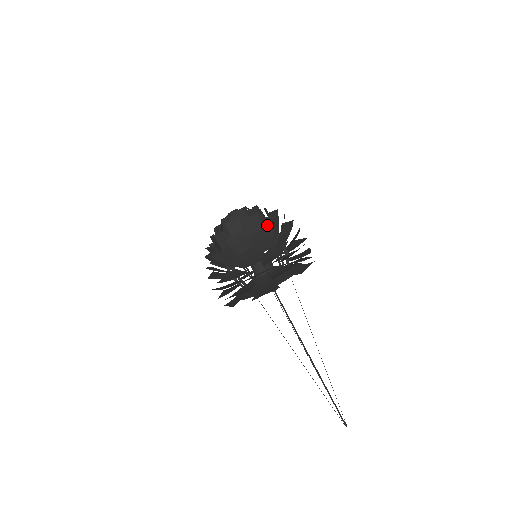
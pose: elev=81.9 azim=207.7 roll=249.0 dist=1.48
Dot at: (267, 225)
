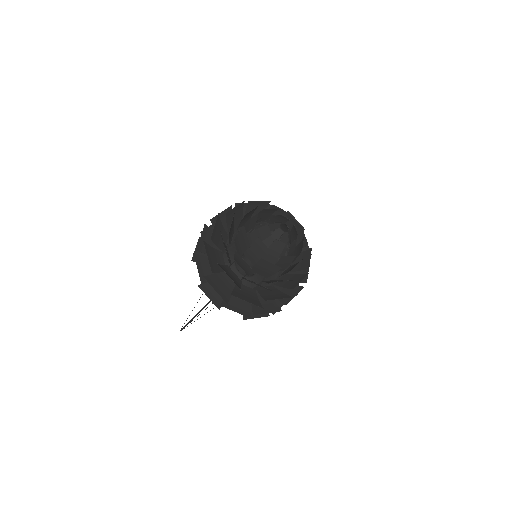
Dot at: (303, 268)
